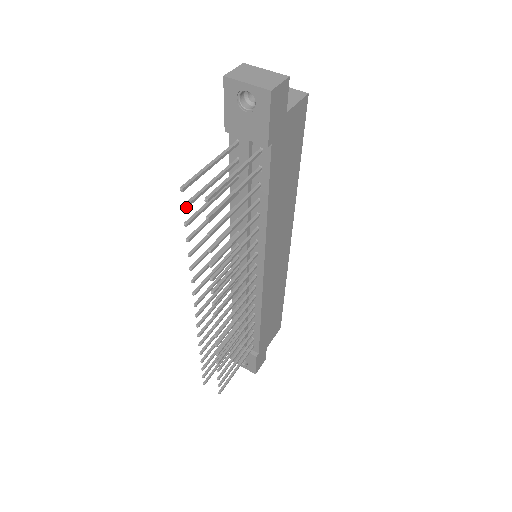
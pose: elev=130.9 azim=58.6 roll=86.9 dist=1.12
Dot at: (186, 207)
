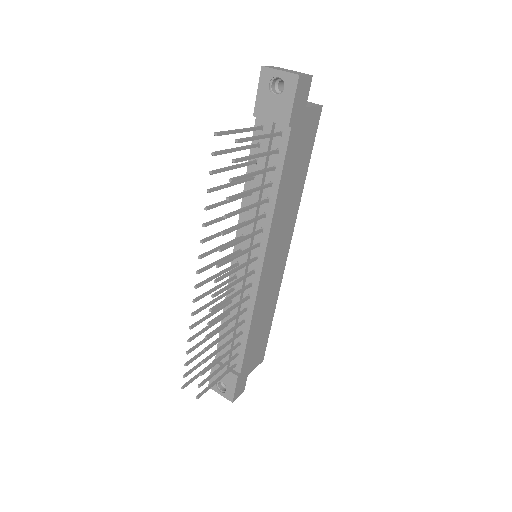
Dot at: (215, 154)
